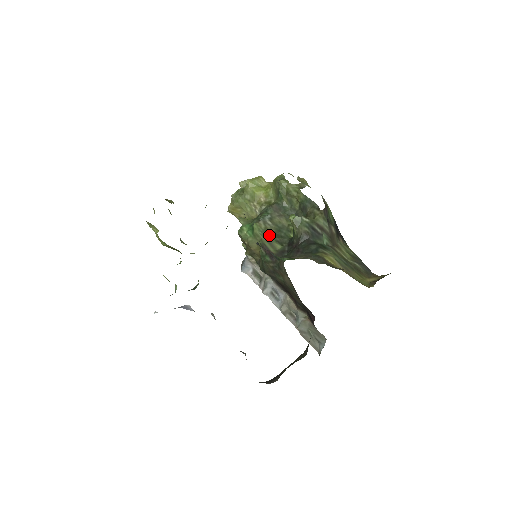
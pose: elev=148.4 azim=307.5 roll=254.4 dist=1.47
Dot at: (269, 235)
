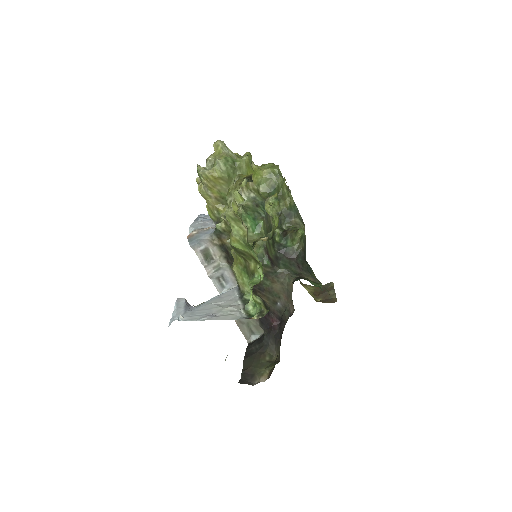
Dot at: occluded
